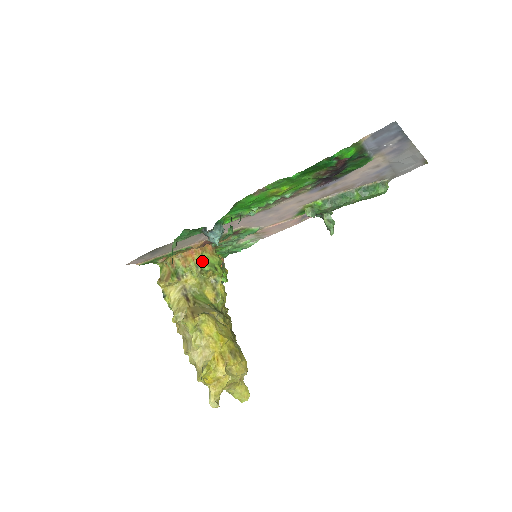
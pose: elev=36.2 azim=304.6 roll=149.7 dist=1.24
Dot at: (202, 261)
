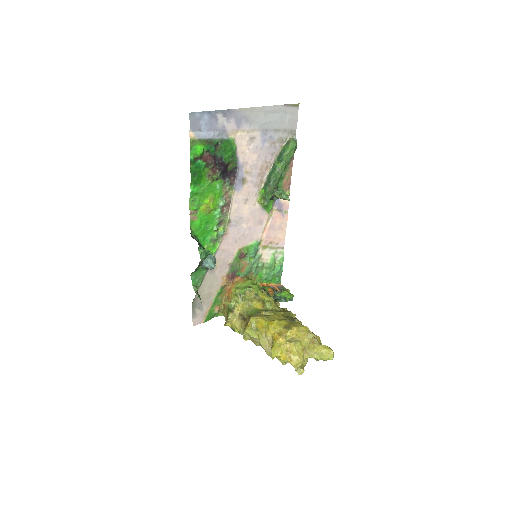
Dot at: (237, 289)
